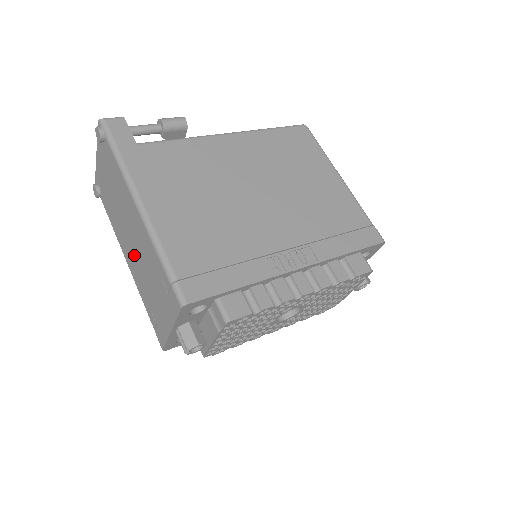
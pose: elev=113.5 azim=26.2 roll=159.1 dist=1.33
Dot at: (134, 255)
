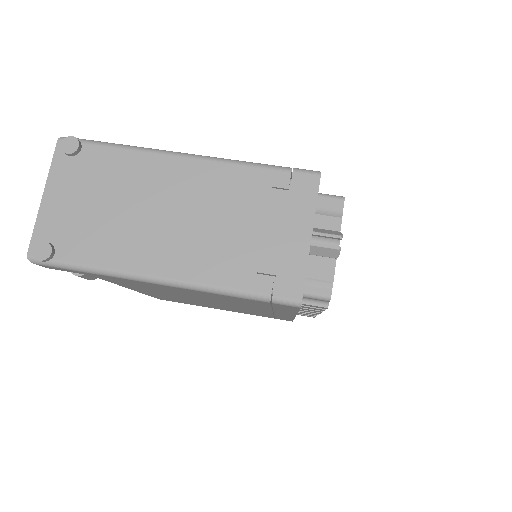
Dot at: (189, 235)
